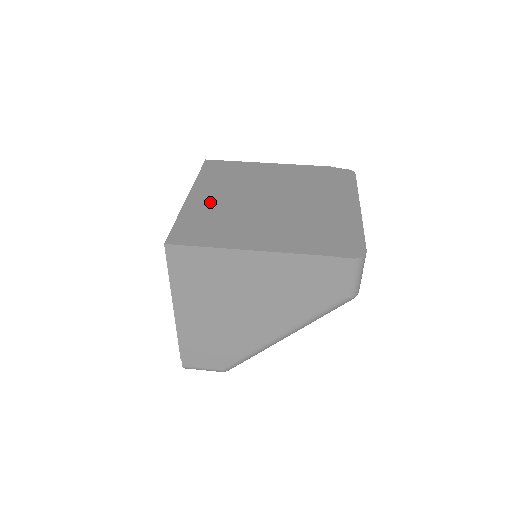
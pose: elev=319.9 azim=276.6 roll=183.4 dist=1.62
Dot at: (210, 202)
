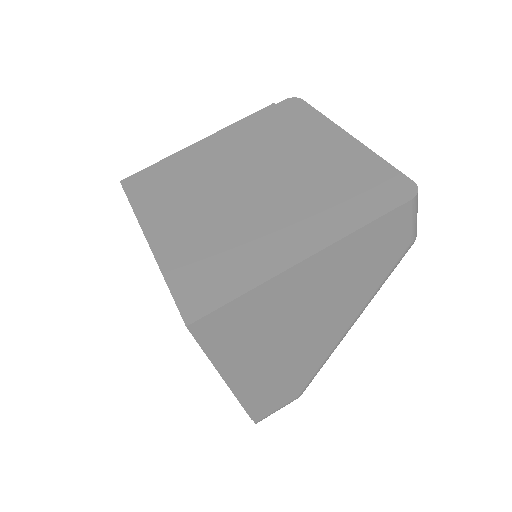
Dot at: (183, 233)
